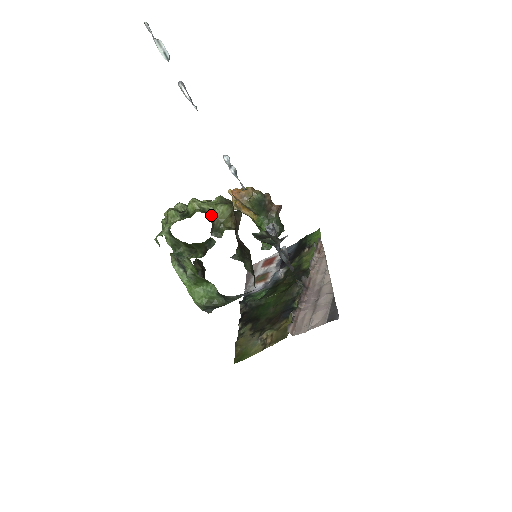
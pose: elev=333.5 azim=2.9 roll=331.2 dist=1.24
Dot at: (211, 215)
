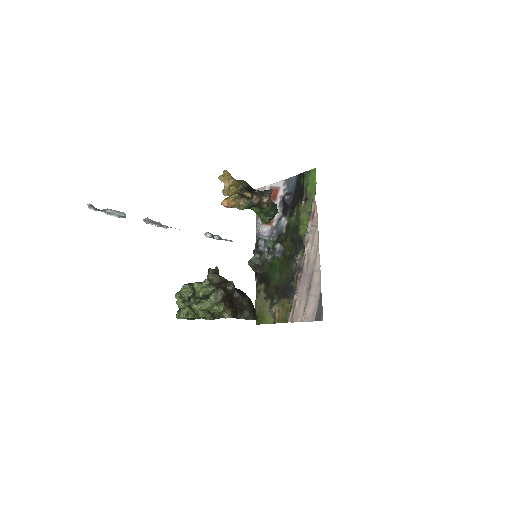
Dot at: (211, 315)
